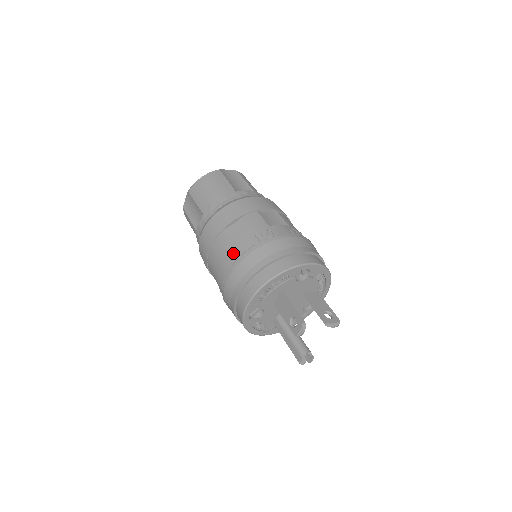
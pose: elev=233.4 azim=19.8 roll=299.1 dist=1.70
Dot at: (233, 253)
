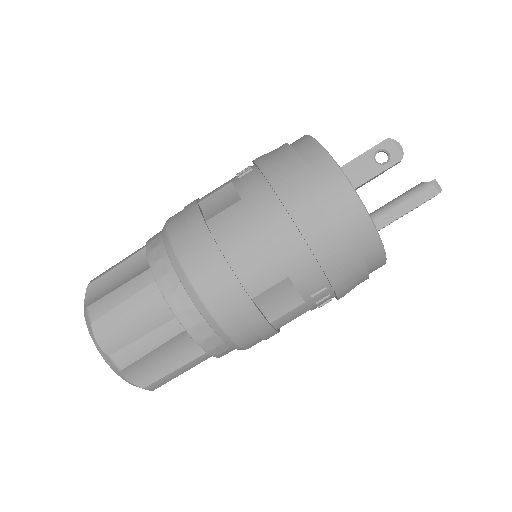
Dot at: (253, 197)
